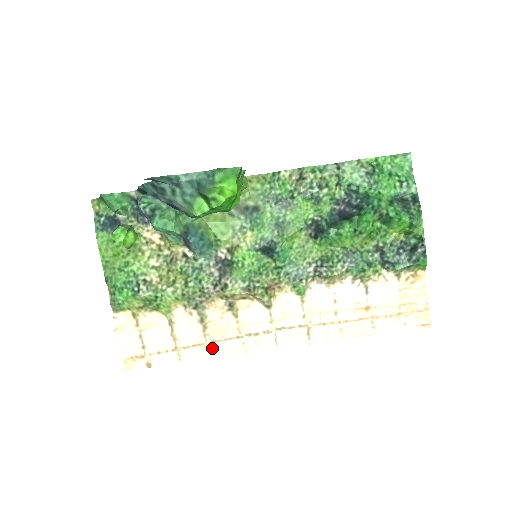
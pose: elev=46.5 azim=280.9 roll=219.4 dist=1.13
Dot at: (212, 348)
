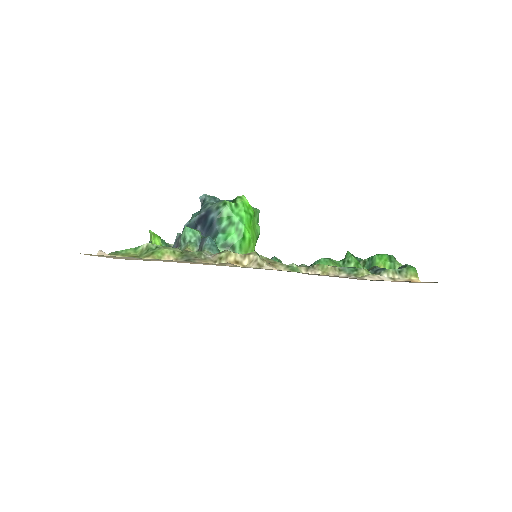
Dot at: (190, 262)
